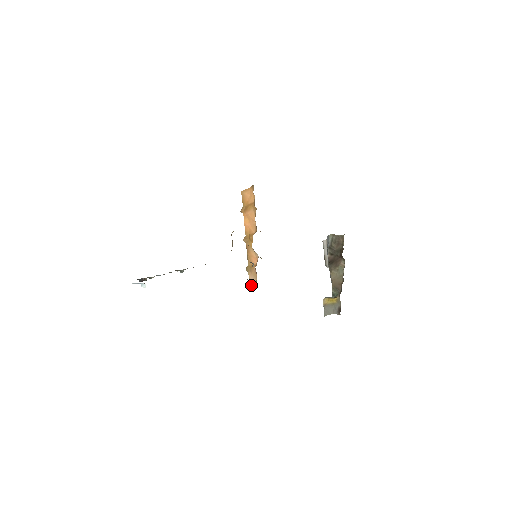
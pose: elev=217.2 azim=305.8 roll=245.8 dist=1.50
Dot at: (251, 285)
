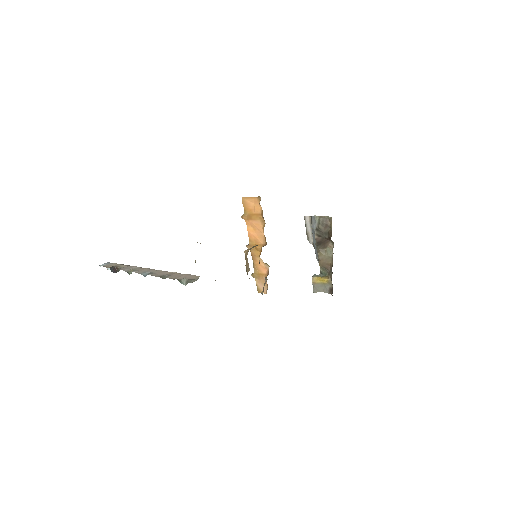
Dot at: (260, 291)
